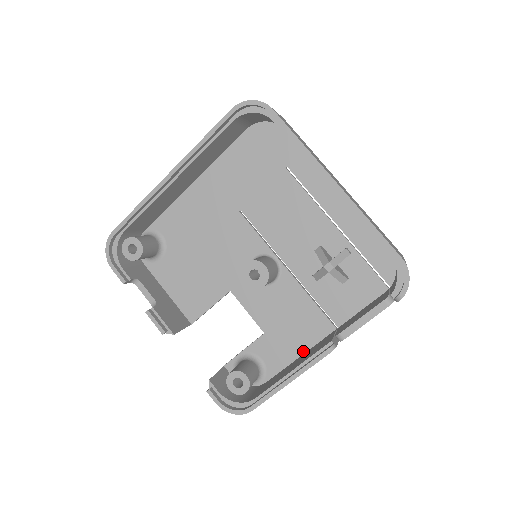
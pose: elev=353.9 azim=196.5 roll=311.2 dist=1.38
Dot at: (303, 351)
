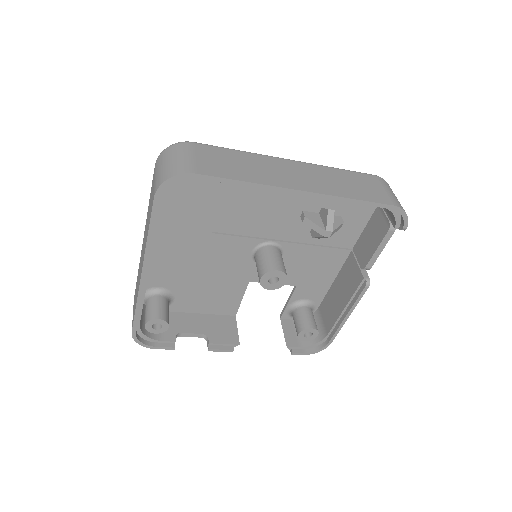
Dot at: (334, 277)
